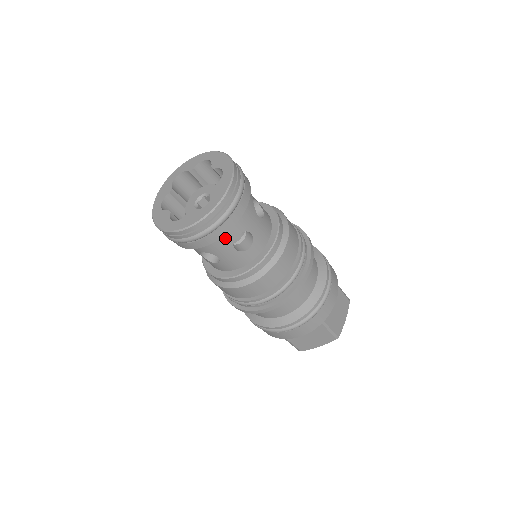
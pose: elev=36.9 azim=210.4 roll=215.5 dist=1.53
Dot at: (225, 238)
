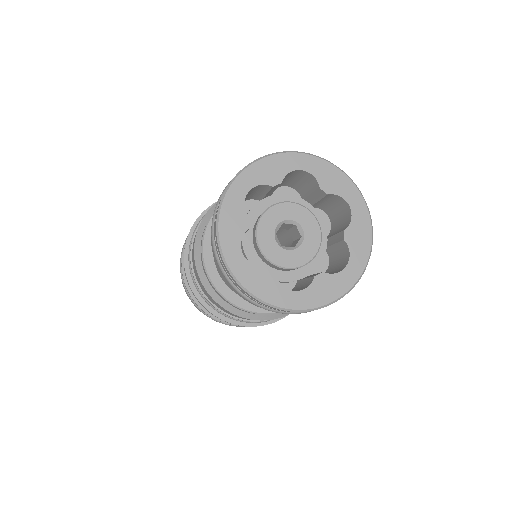
Dot at: occluded
